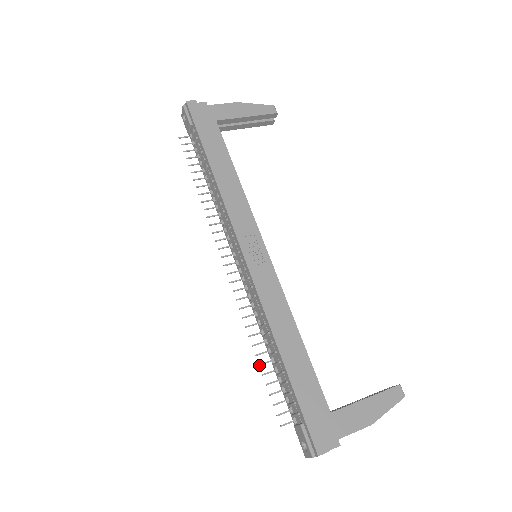
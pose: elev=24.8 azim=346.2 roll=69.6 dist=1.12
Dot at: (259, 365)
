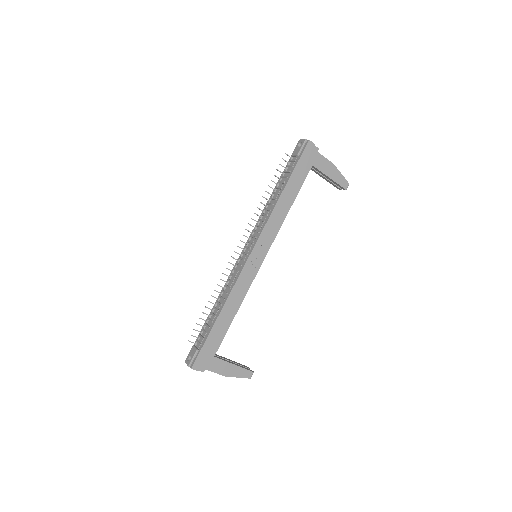
Dot at: (205, 307)
